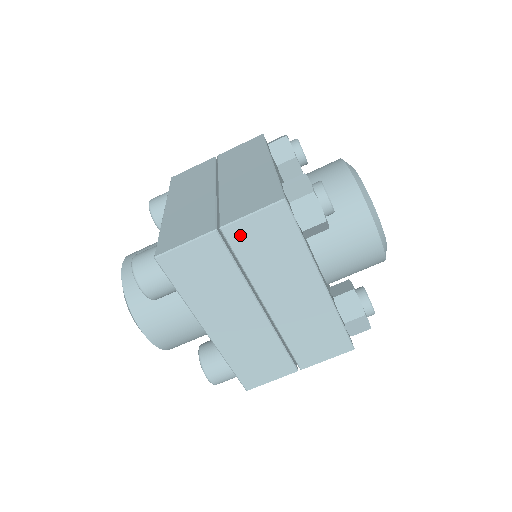
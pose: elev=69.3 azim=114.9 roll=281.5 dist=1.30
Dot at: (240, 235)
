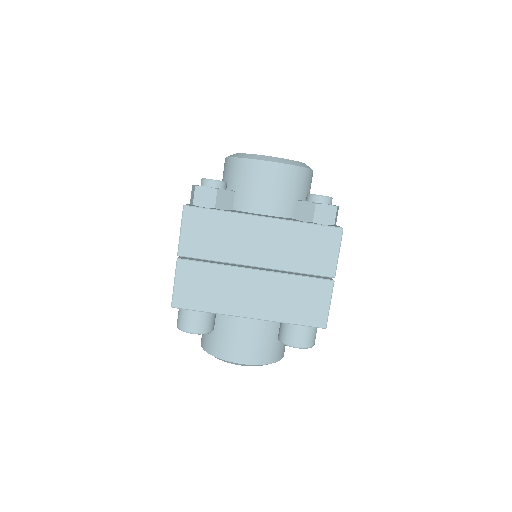
Dot at: (190, 247)
